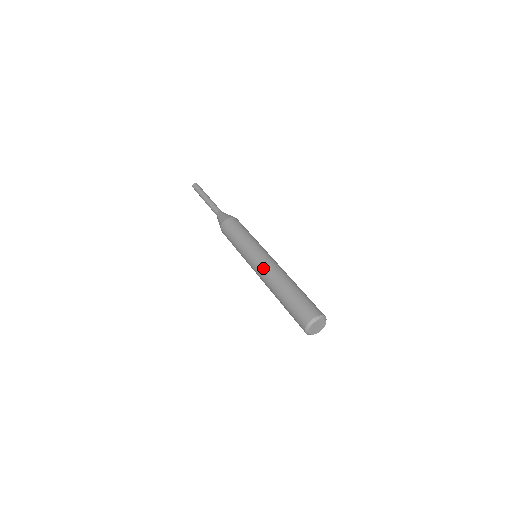
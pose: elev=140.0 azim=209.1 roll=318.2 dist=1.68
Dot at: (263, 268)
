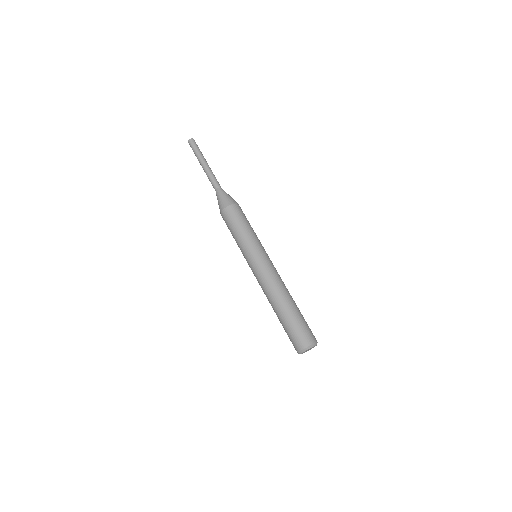
Dot at: (259, 283)
